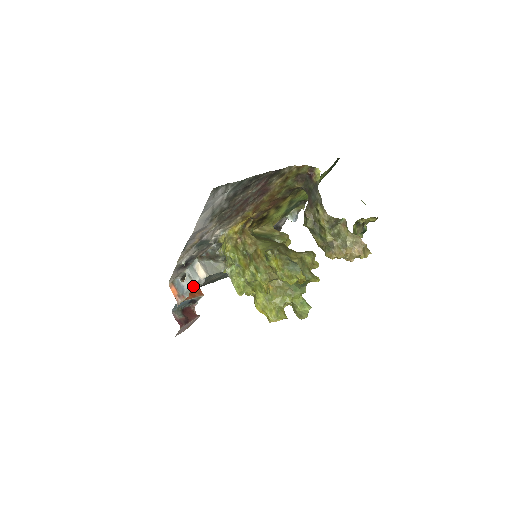
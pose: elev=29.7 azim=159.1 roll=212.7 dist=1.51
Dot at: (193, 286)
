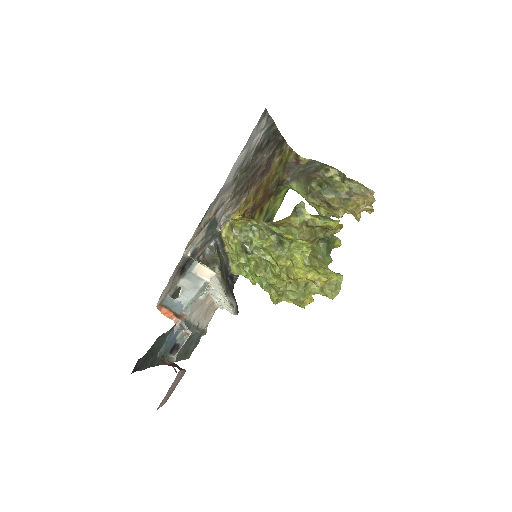
Dot at: (196, 295)
